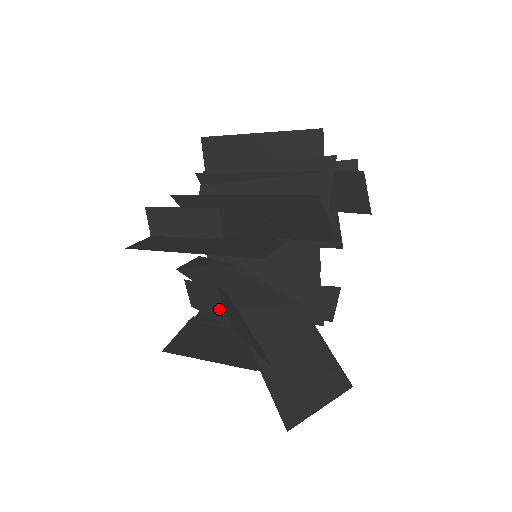
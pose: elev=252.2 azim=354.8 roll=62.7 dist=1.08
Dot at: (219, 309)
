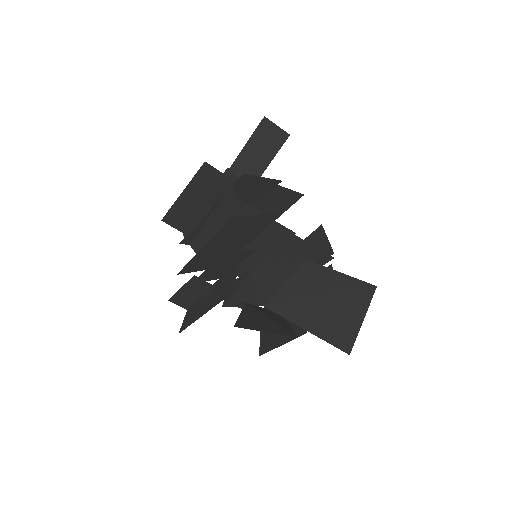
Dot at: occluded
